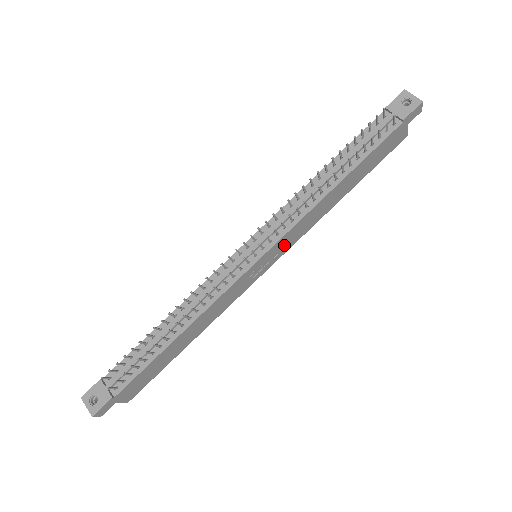
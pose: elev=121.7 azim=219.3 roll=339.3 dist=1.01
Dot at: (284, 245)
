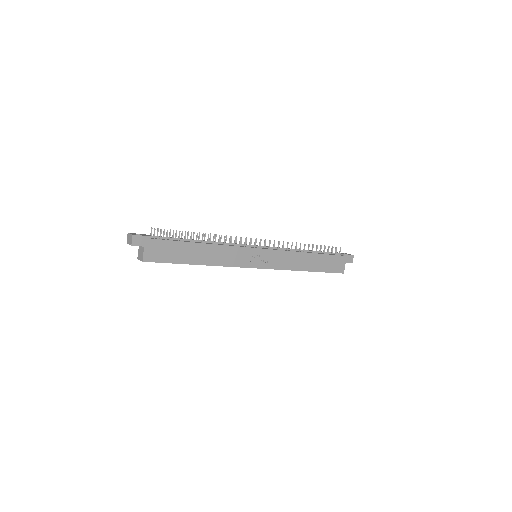
Dot at: (273, 260)
